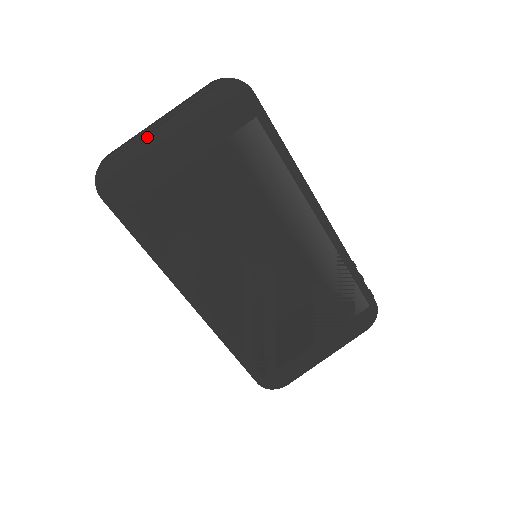
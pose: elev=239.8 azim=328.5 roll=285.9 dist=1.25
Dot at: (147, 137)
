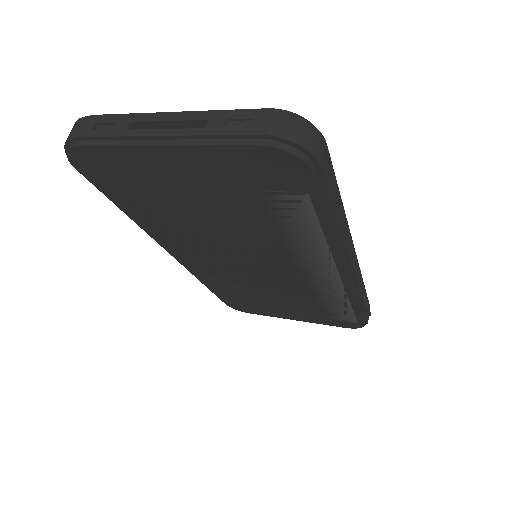
Dot at: (137, 147)
